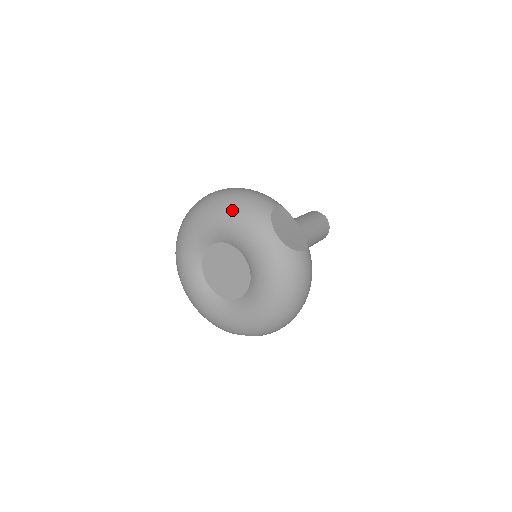
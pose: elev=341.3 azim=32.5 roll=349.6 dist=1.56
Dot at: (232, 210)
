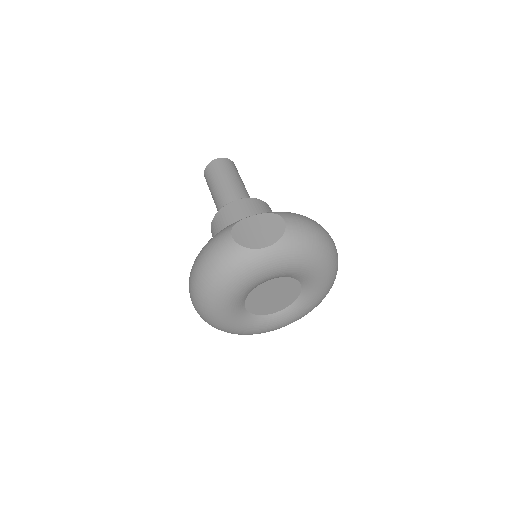
Dot at: (225, 283)
